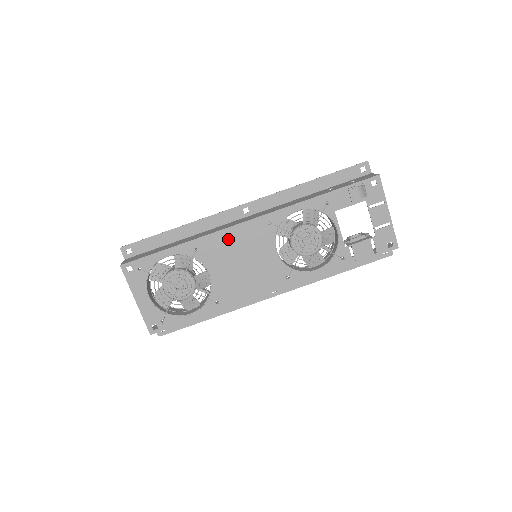
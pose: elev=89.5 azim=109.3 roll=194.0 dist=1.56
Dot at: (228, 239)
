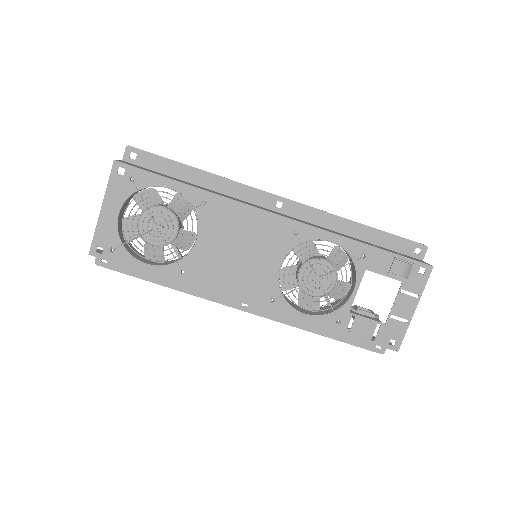
Dot at: (243, 217)
